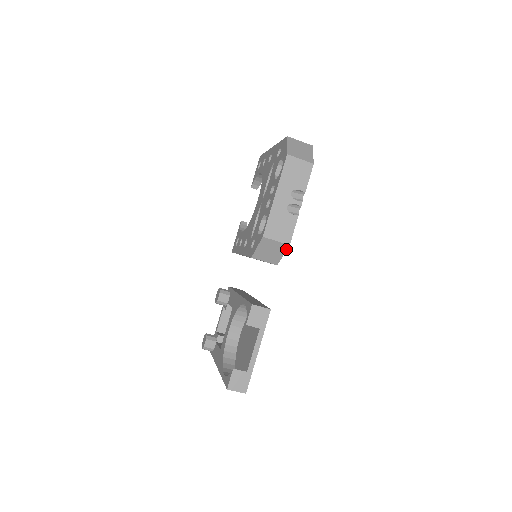
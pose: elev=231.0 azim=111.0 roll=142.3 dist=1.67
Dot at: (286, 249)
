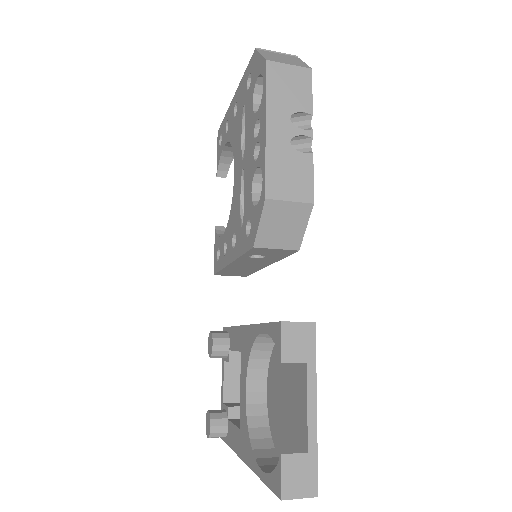
Dot at: (309, 214)
